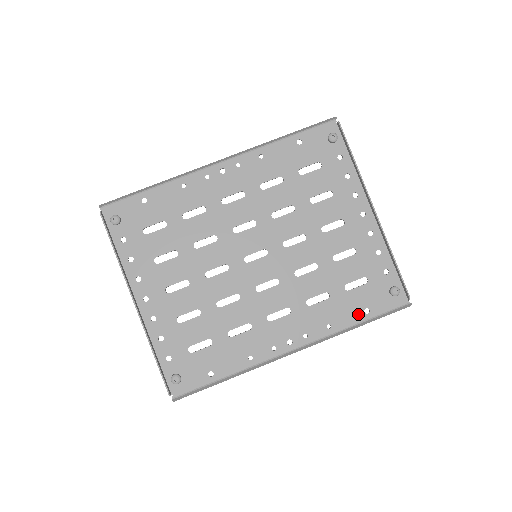
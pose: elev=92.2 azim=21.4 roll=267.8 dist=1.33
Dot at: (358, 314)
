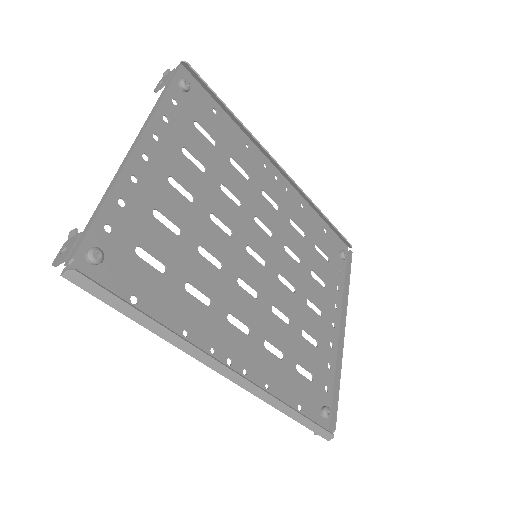
Dot at: (293, 402)
